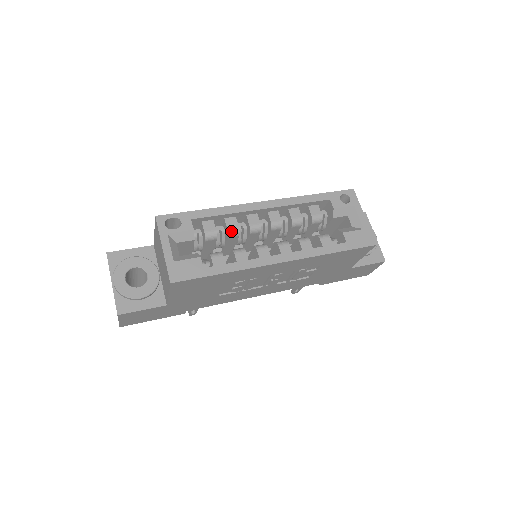
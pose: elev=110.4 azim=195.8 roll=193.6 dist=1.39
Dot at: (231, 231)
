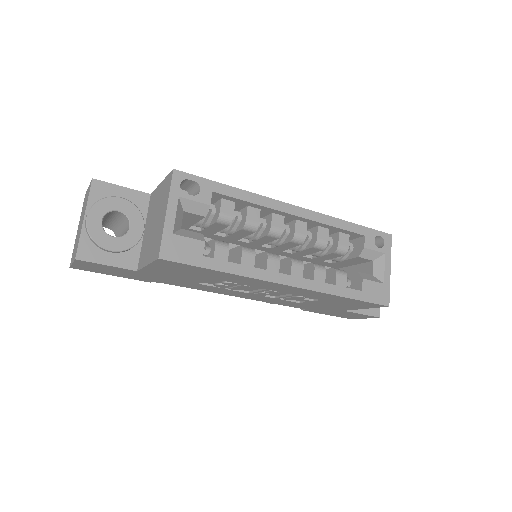
Dot at: (249, 224)
